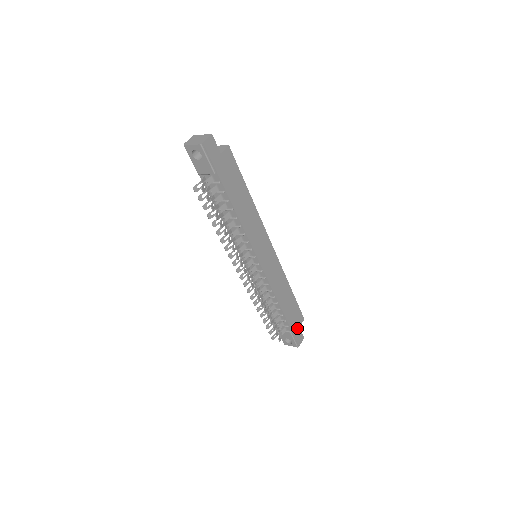
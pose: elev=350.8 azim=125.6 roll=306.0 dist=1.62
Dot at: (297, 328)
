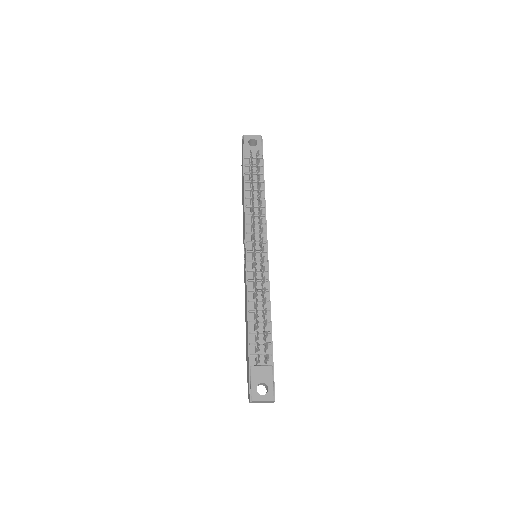
Dot at: occluded
